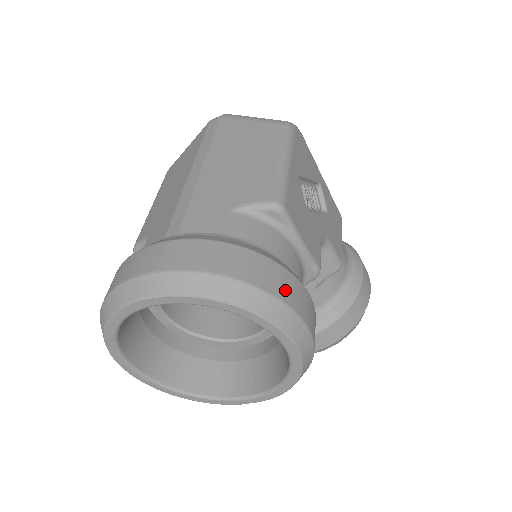
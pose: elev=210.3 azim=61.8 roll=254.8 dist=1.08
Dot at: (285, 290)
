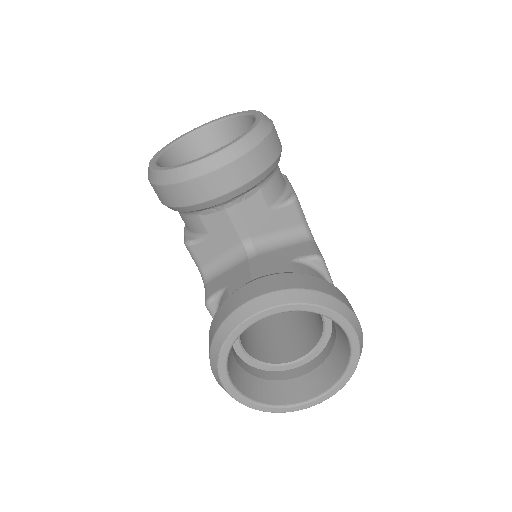
Dot at: occluded
